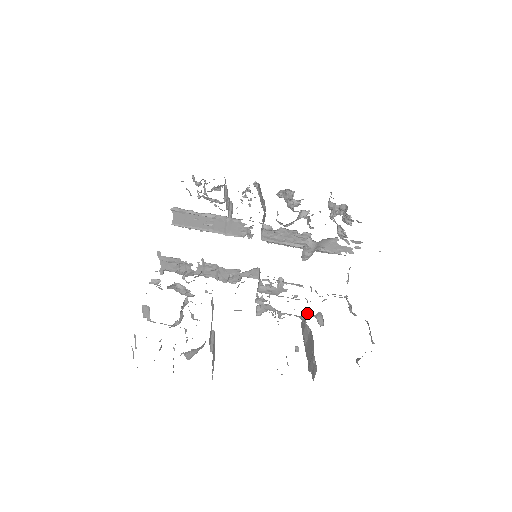
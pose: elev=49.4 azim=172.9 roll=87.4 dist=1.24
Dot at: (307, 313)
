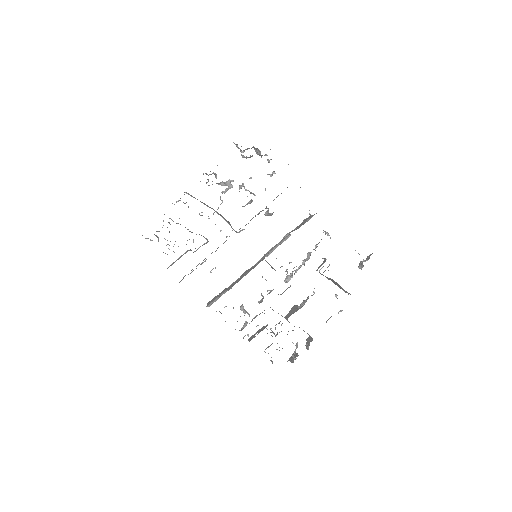
Dot at: occluded
